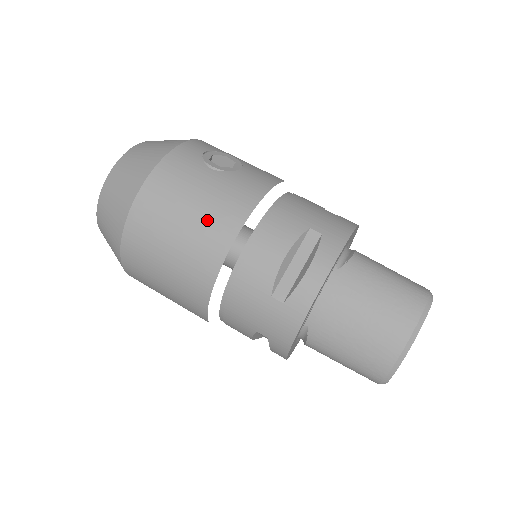
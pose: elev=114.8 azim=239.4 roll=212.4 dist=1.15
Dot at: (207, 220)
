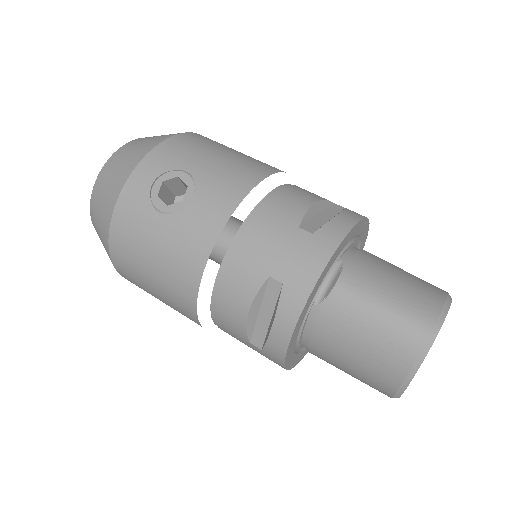
Dot at: (169, 278)
